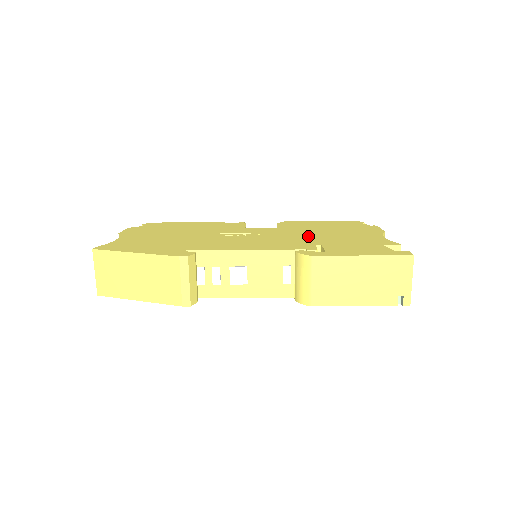
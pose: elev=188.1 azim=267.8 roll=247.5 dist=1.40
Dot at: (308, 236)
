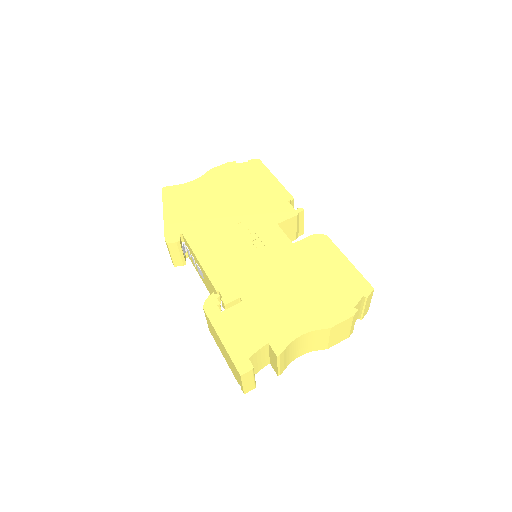
Dot at: (270, 279)
